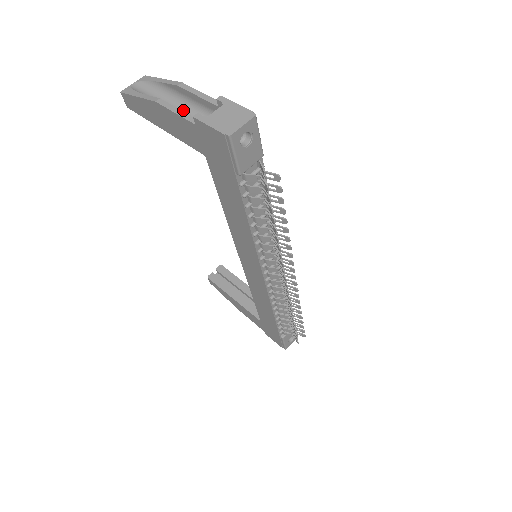
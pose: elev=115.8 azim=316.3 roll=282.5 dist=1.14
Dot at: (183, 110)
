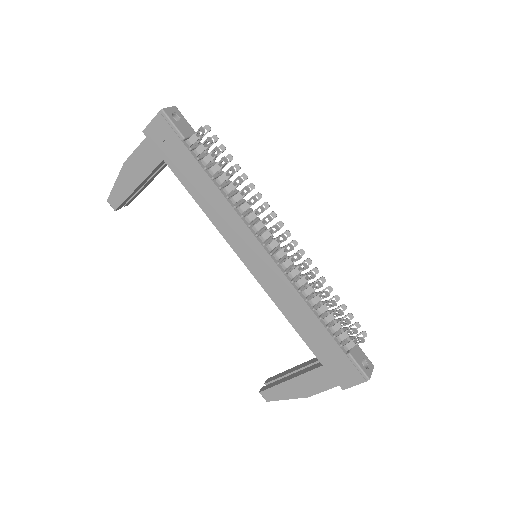
Dot at: occluded
